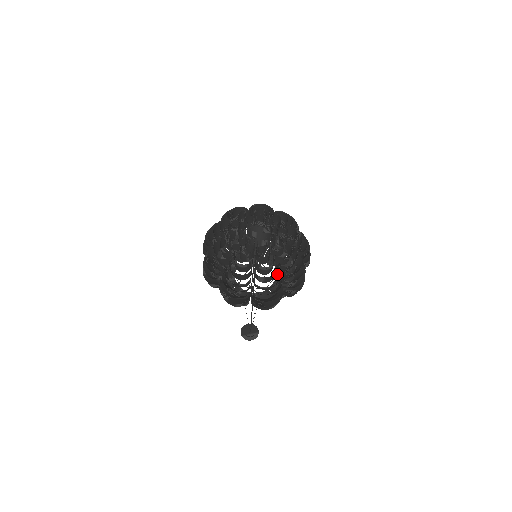
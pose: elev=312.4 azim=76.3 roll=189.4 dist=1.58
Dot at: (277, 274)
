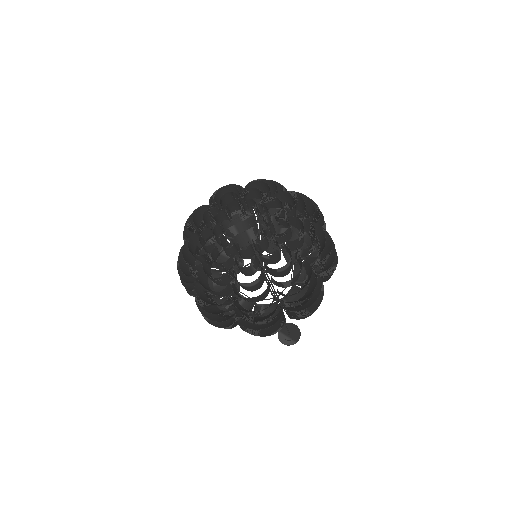
Dot at: occluded
